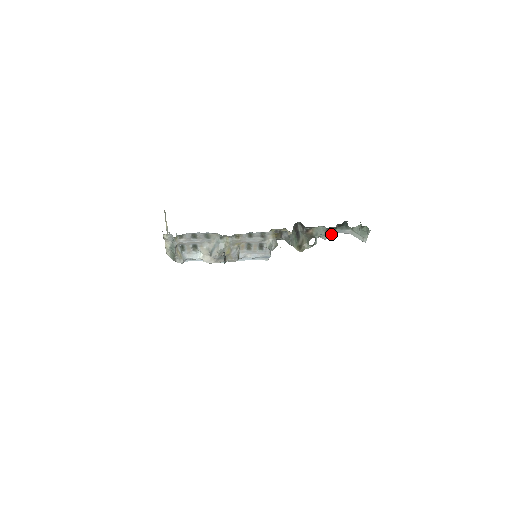
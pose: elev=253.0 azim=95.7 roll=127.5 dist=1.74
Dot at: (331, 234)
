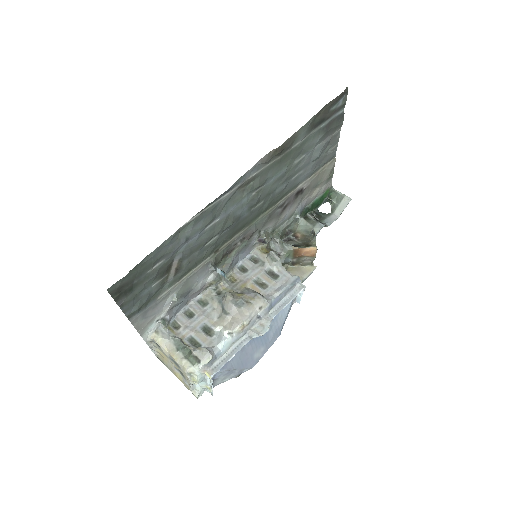
Dot at: (318, 222)
